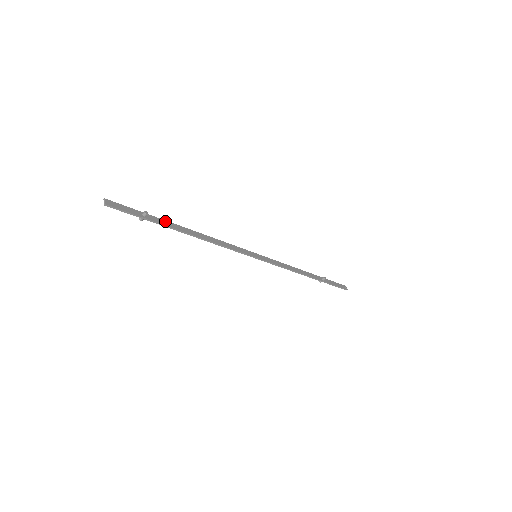
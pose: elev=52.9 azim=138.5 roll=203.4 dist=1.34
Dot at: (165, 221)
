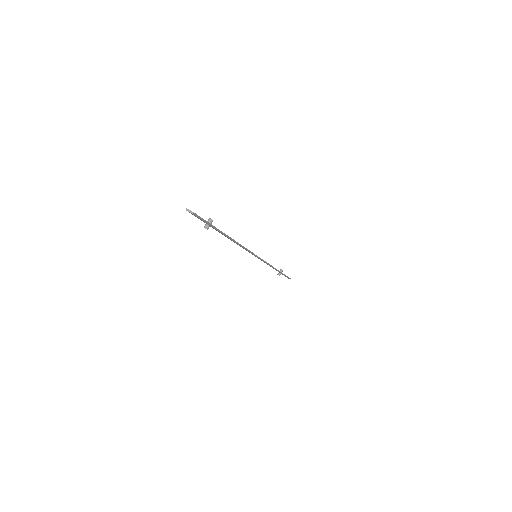
Dot at: occluded
